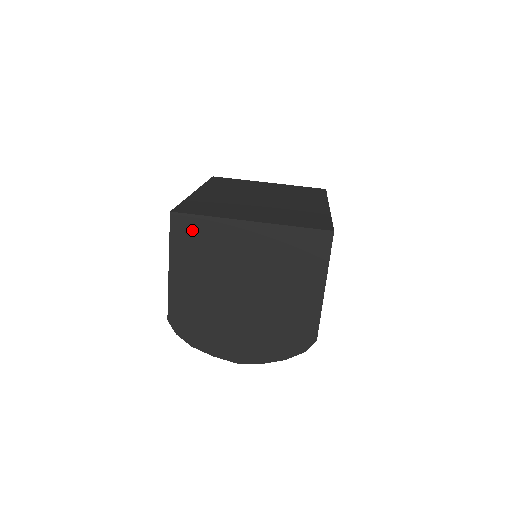
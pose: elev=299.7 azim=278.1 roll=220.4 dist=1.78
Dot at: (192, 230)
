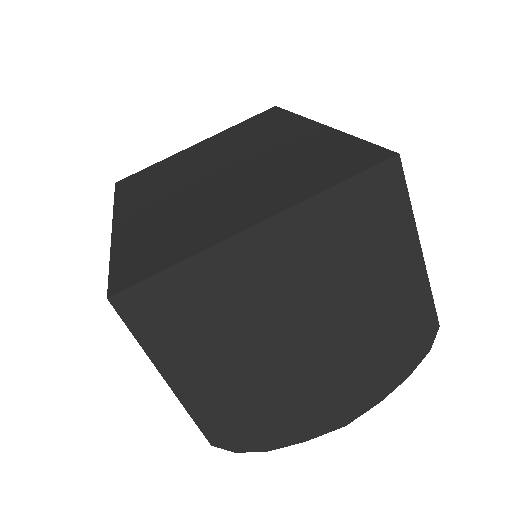
Dot at: (165, 302)
